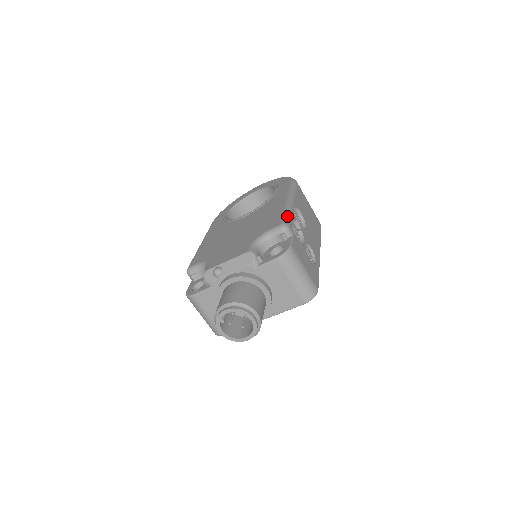
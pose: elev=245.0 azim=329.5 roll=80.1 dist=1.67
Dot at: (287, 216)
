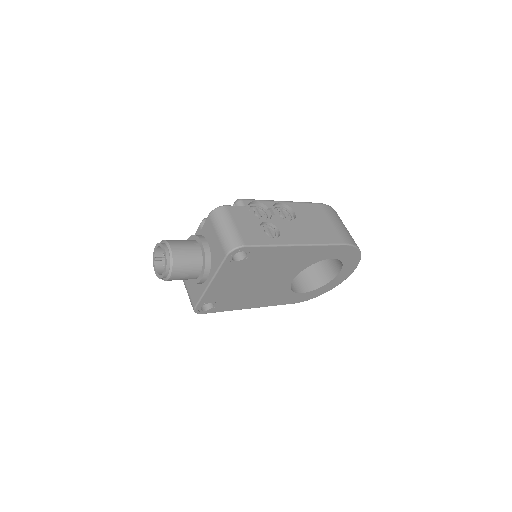
Dot at: (254, 199)
